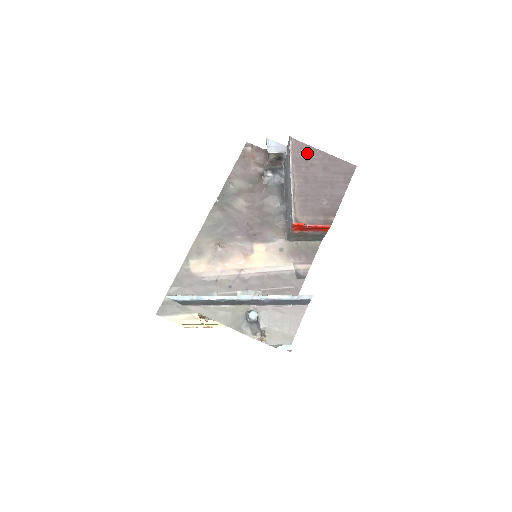
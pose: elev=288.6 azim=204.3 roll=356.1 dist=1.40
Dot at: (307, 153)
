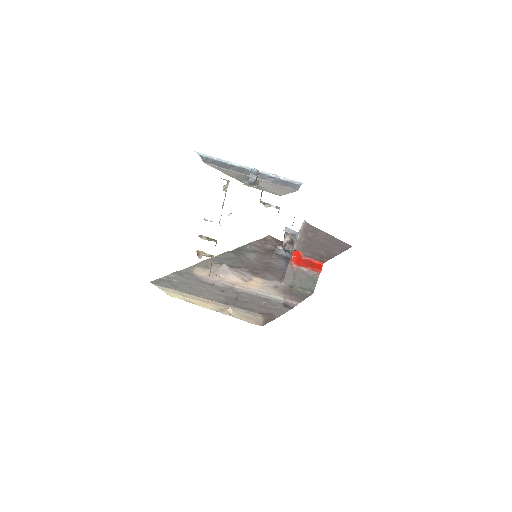
Dot at: (315, 230)
